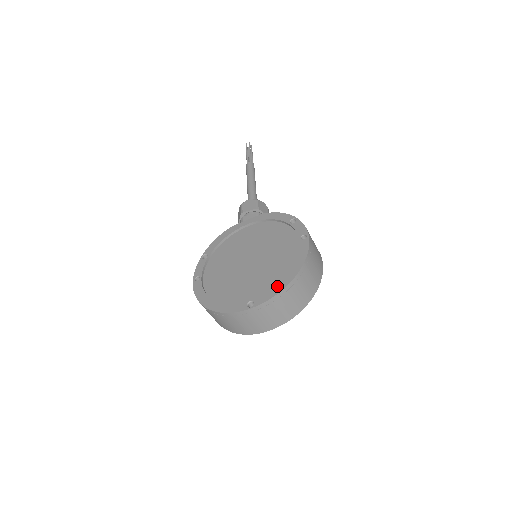
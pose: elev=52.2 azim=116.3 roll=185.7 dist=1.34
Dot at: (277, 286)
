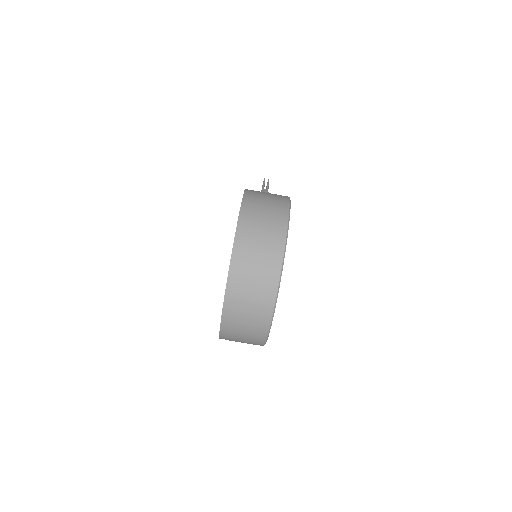
Dot at: occluded
